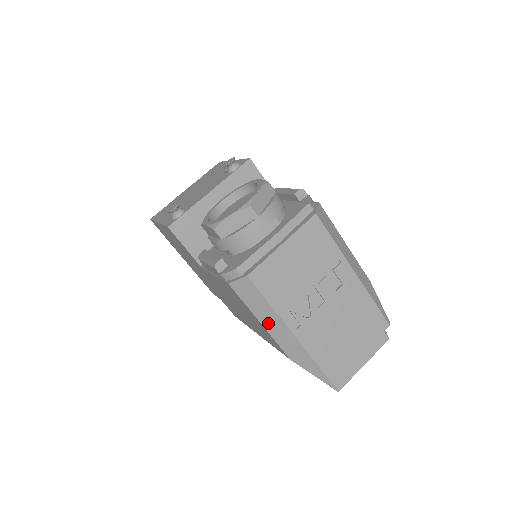
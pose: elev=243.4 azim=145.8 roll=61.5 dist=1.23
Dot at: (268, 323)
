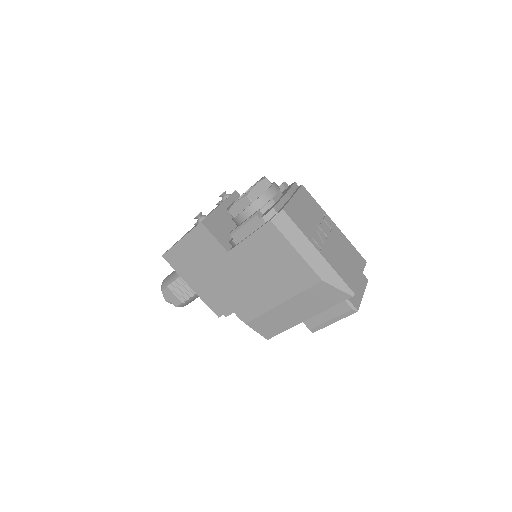
Dot at: (301, 248)
